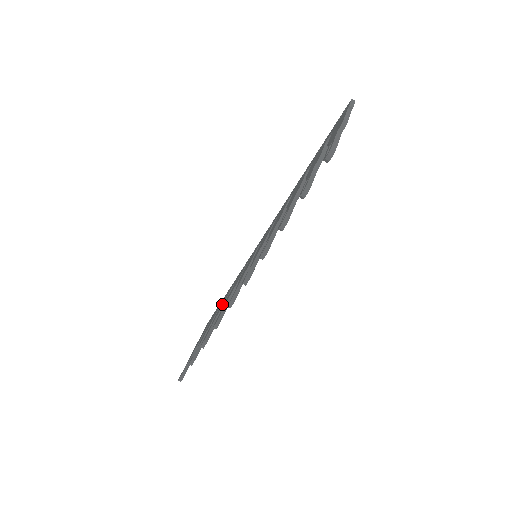
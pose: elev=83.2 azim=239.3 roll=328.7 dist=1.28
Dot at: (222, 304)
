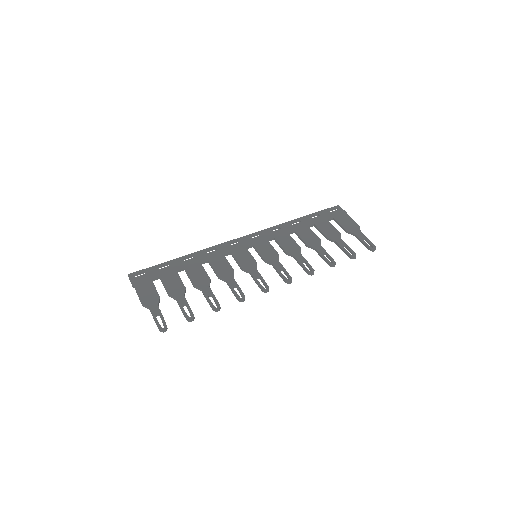
Dot at: (202, 275)
